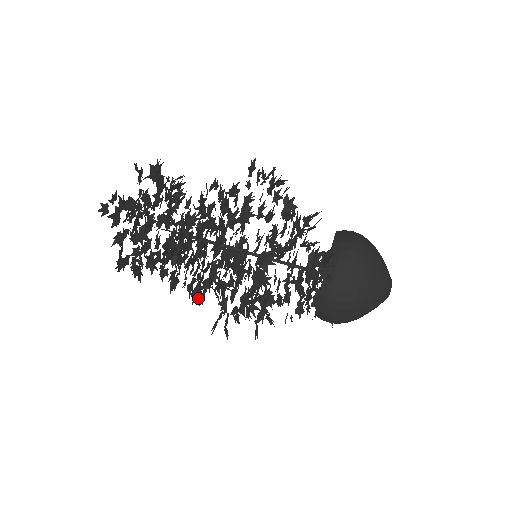
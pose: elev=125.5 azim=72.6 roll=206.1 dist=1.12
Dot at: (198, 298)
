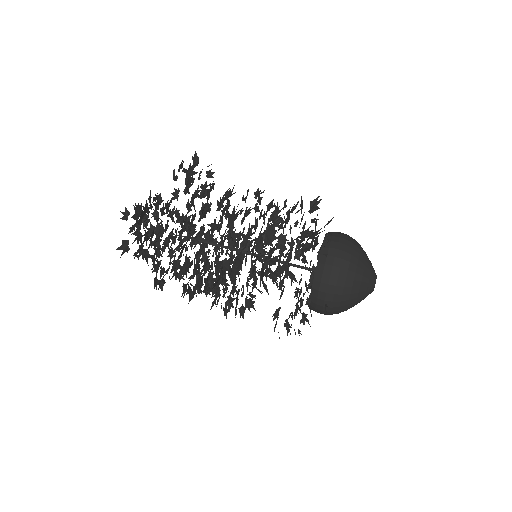
Dot at: (190, 298)
